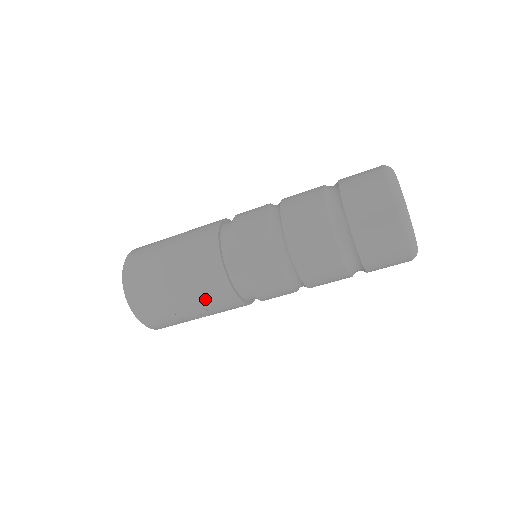
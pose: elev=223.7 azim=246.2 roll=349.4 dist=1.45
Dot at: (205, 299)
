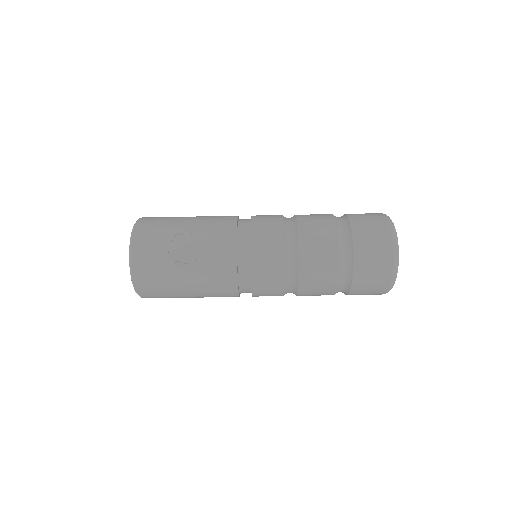
Dot at: (207, 235)
